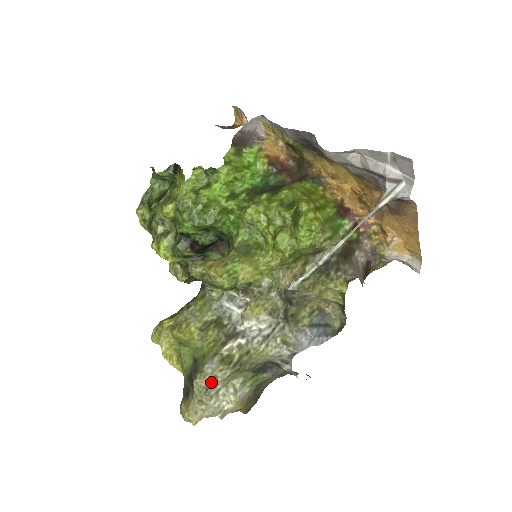
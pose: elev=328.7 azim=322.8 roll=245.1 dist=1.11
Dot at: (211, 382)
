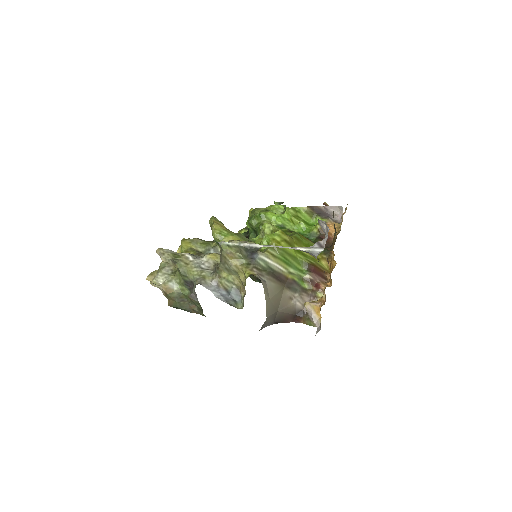
Dot at: (160, 254)
